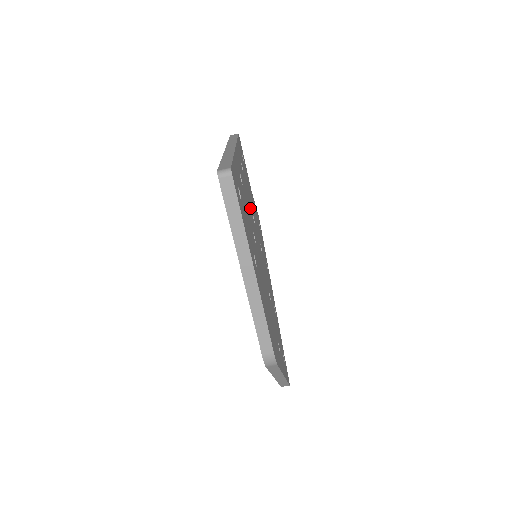
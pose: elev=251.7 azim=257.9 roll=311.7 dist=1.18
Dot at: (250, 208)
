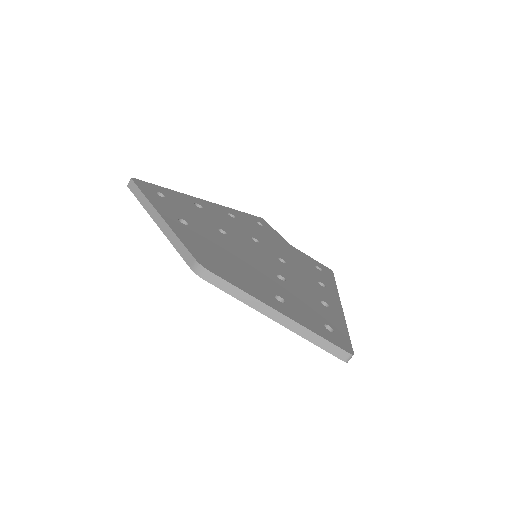
Dot at: (238, 229)
